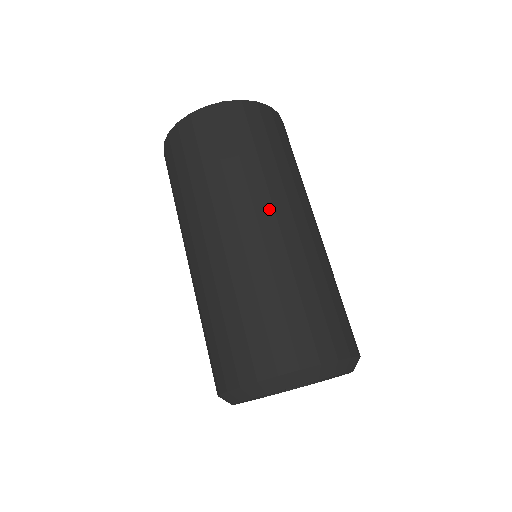
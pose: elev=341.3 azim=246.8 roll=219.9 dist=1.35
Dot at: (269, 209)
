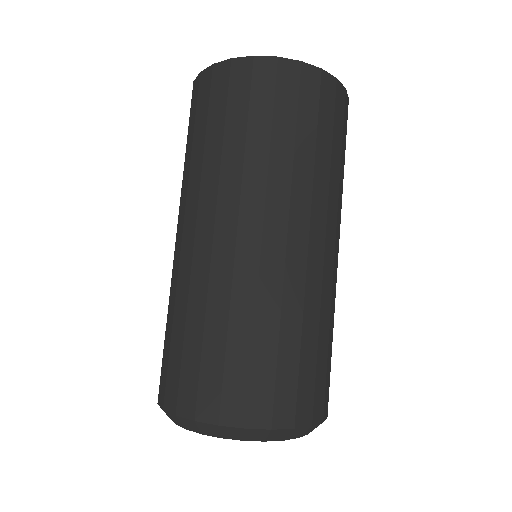
Dot at: (339, 238)
